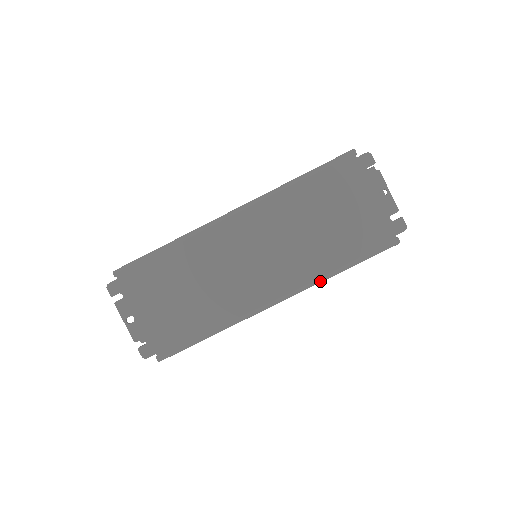
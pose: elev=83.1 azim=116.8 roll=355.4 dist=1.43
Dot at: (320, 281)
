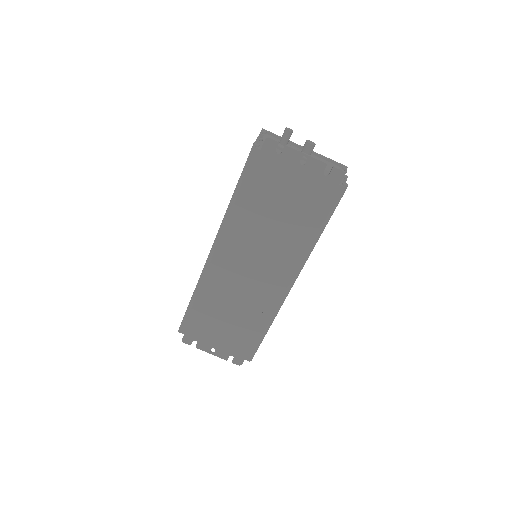
Dot at: (309, 254)
